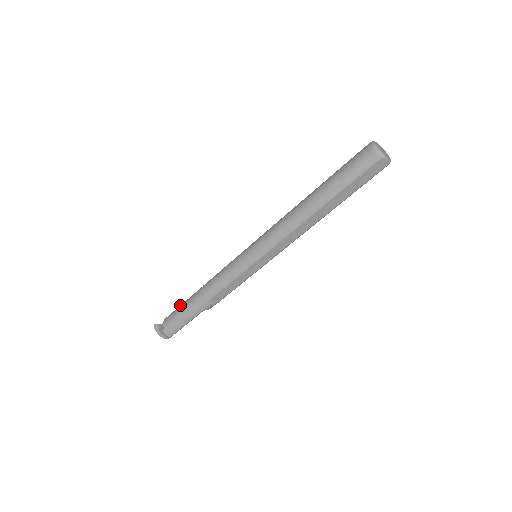
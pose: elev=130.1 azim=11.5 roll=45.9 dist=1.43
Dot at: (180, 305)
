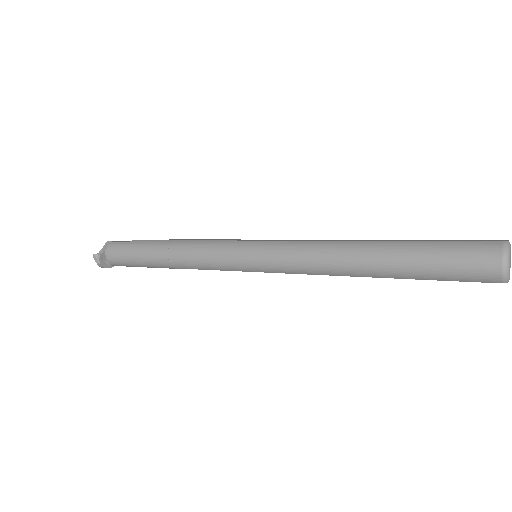
Dot at: (132, 245)
